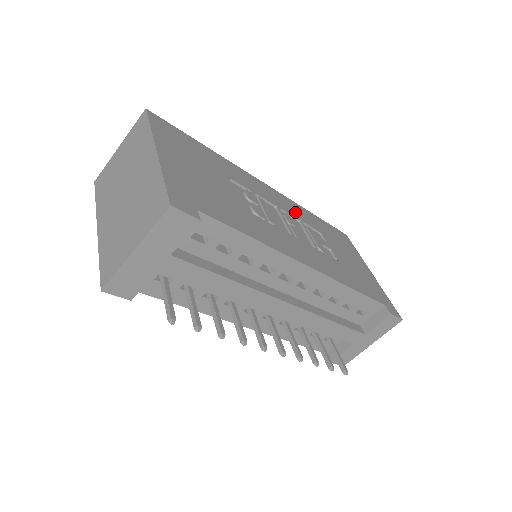
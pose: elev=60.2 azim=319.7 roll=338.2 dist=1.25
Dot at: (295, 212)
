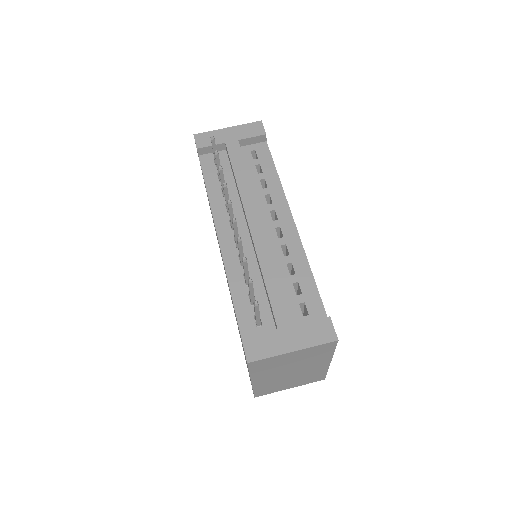
Dot at: occluded
